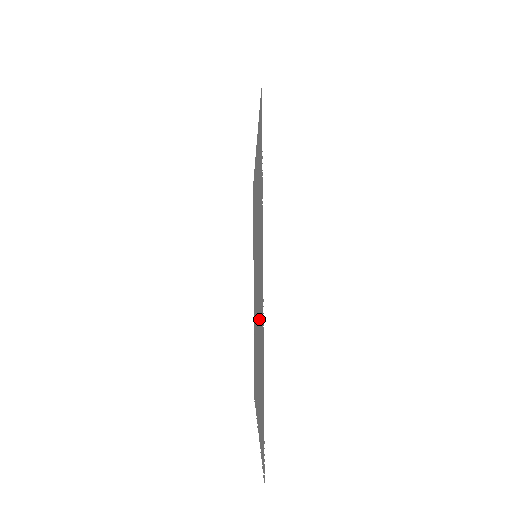
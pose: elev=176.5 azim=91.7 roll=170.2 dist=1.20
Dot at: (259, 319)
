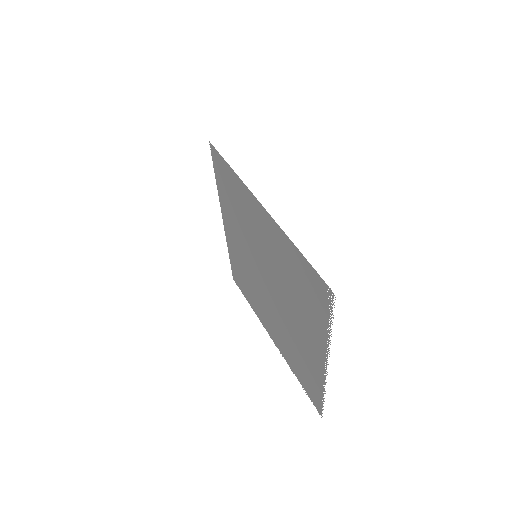
Dot at: (292, 336)
